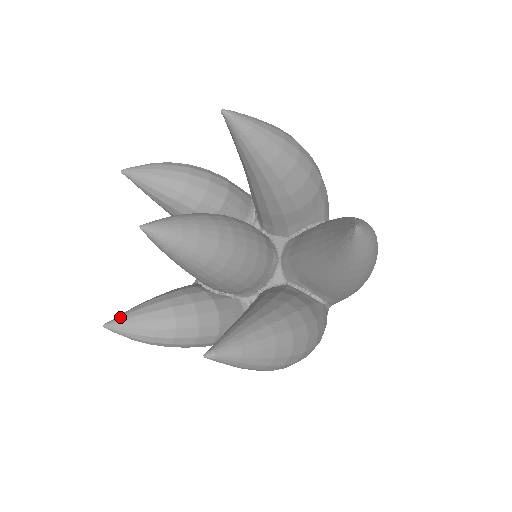
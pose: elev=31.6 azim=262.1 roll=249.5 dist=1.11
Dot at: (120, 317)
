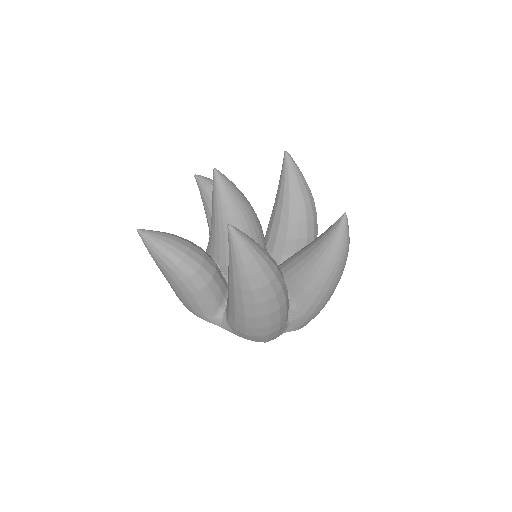
Dot at: (152, 230)
